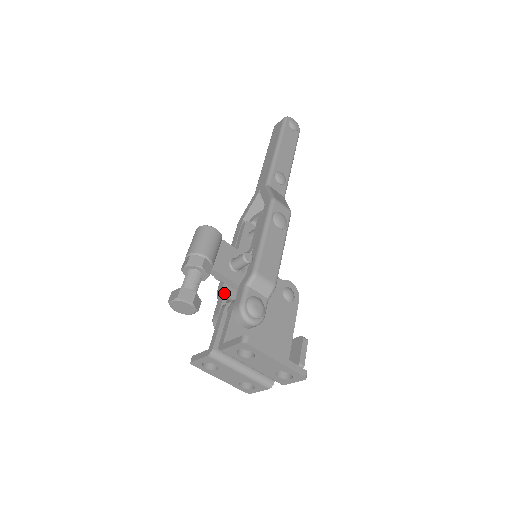
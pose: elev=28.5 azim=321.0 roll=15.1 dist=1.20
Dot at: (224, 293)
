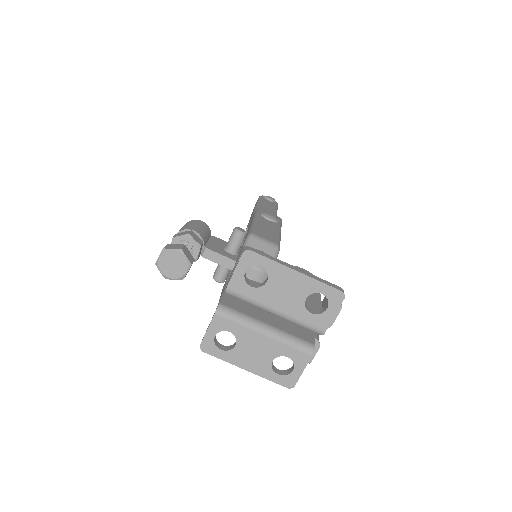
Dot at: occluded
